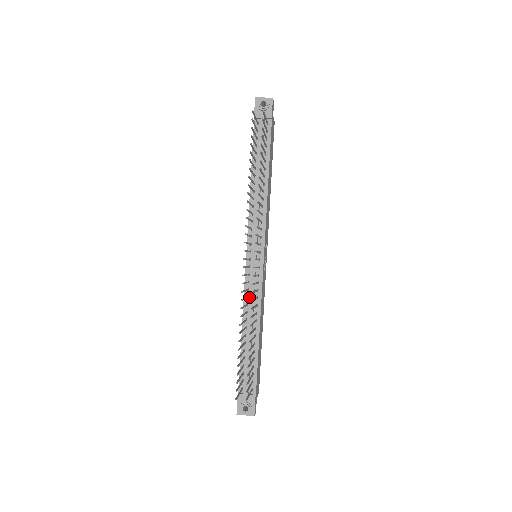
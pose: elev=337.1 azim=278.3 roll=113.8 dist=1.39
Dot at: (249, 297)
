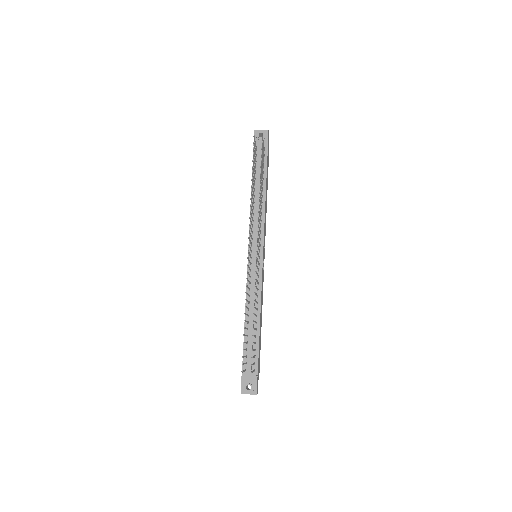
Dot at: (251, 289)
